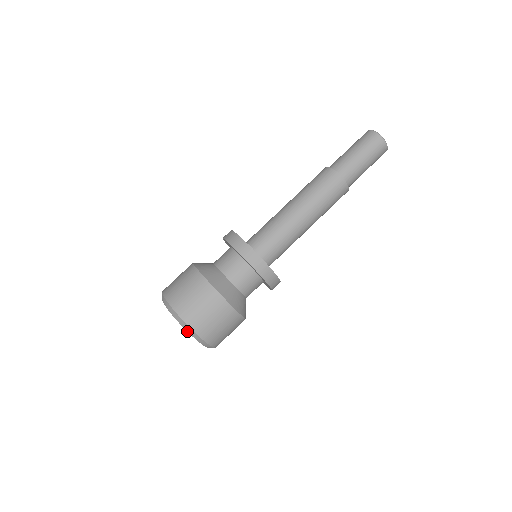
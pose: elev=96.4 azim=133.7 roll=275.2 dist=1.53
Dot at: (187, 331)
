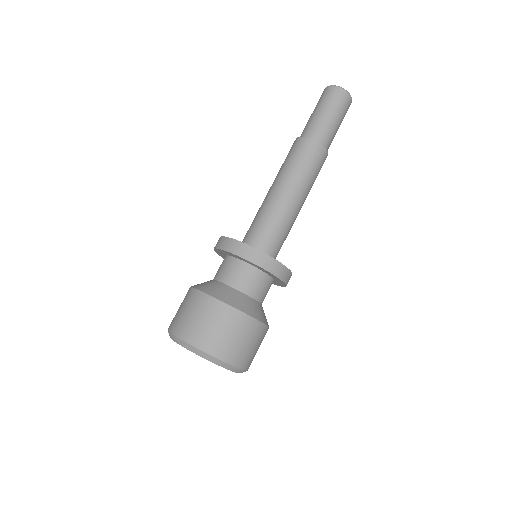
Dot at: (232, 371)
